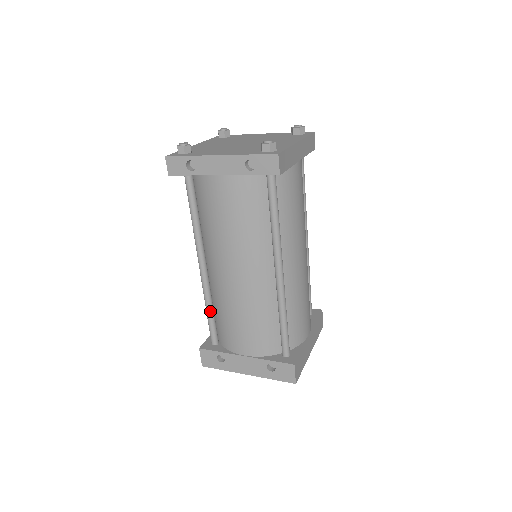
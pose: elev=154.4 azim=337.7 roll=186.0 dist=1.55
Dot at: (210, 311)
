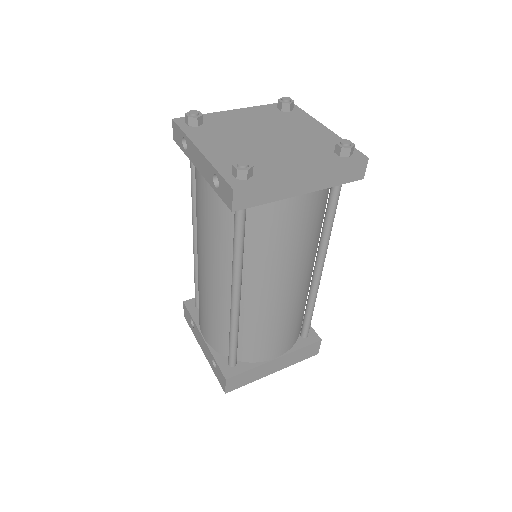
Dot at: (196, 279)
